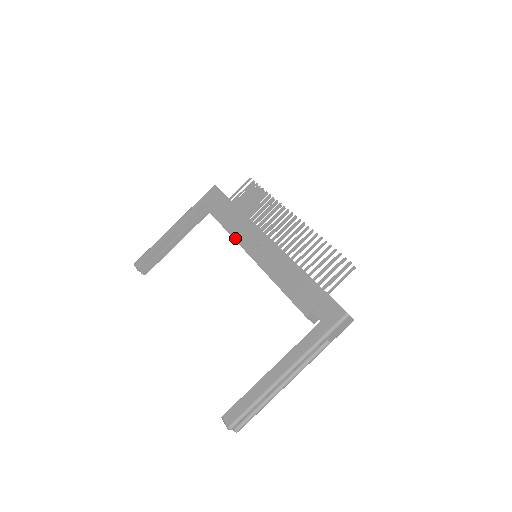
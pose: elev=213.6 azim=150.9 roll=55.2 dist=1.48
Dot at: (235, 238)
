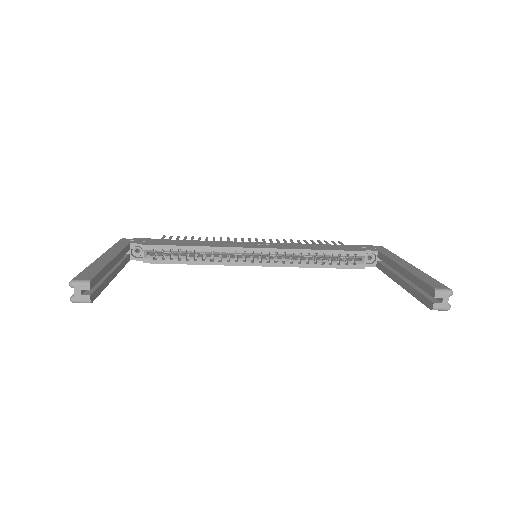
Dot at: (221, 246)
